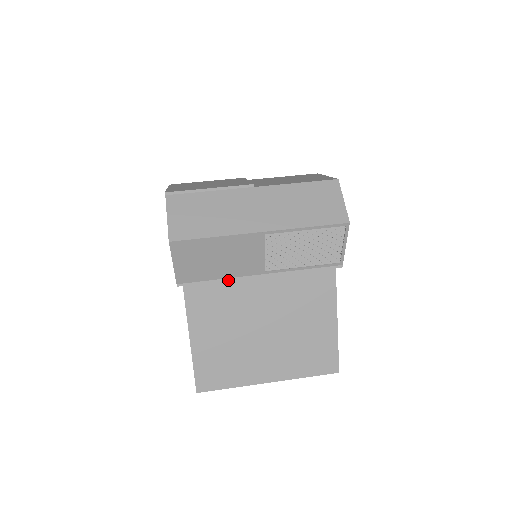
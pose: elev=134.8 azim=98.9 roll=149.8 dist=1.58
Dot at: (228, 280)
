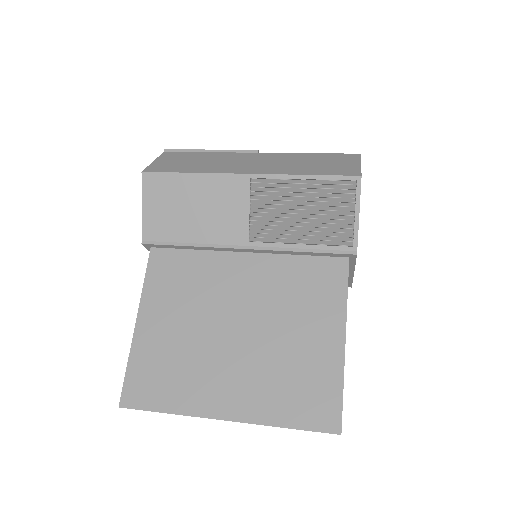
Dot at: (202, 246)
